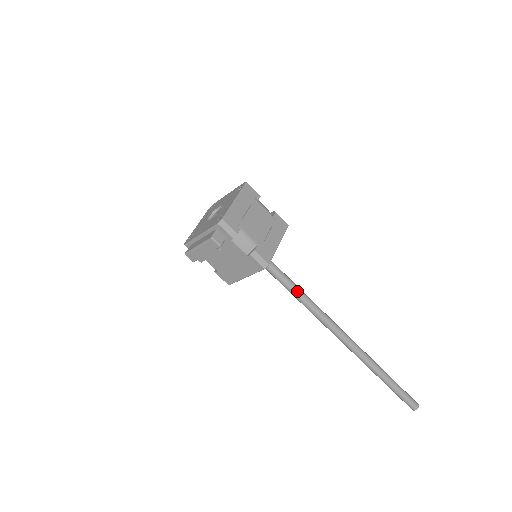
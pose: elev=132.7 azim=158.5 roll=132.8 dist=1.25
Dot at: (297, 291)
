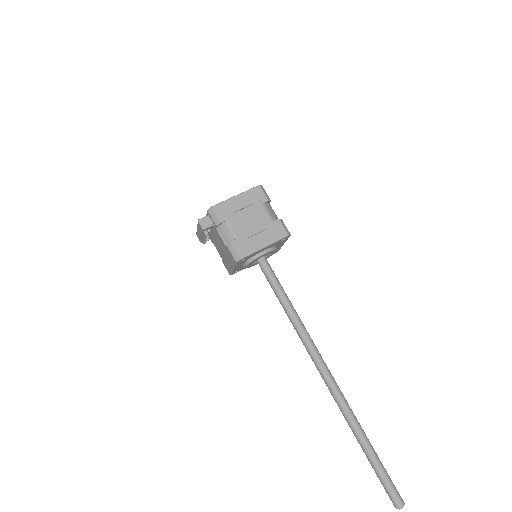
Dot at: (285, 303)
